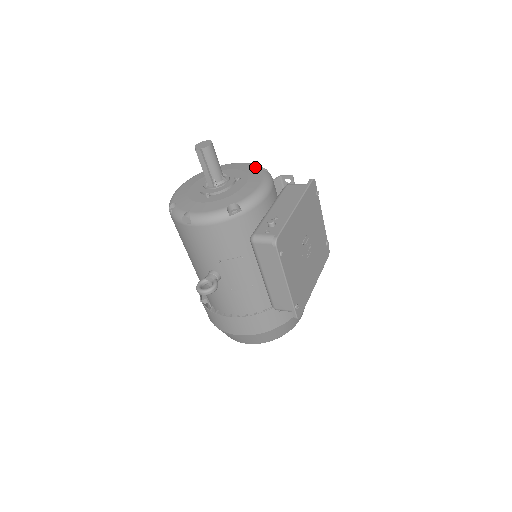
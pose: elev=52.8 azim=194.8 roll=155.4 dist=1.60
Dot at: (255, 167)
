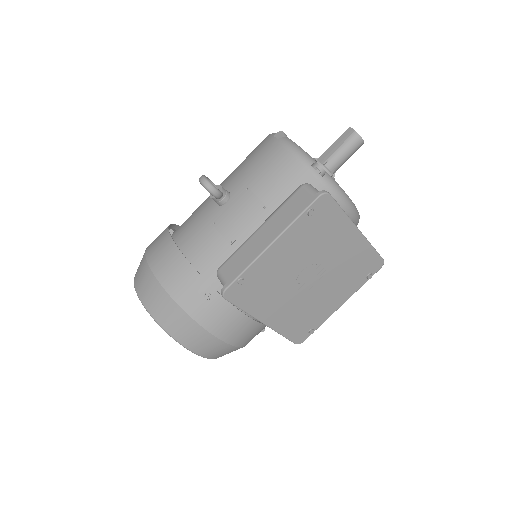
Dot at: occluded
